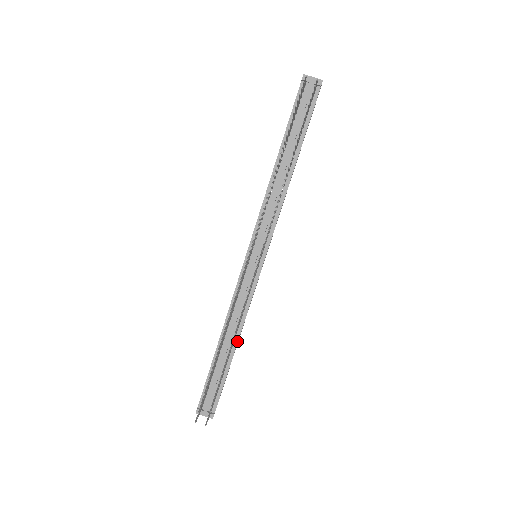
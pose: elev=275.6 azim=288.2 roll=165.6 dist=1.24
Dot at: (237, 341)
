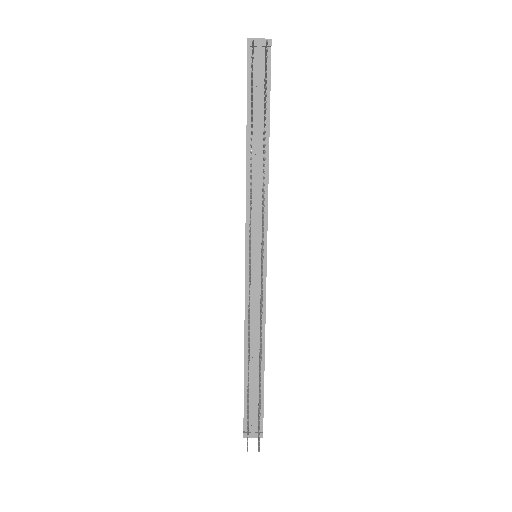
Dot at: (264, 352)
